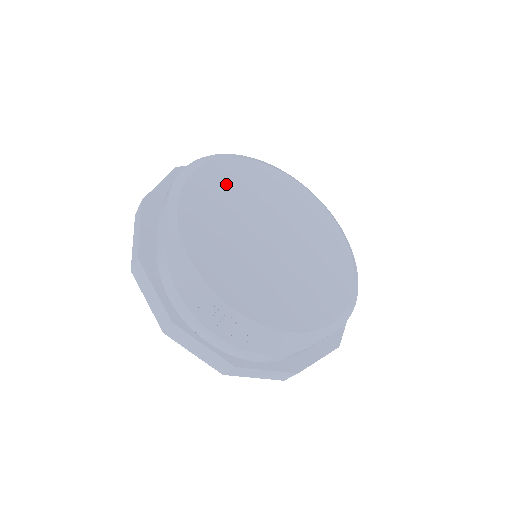
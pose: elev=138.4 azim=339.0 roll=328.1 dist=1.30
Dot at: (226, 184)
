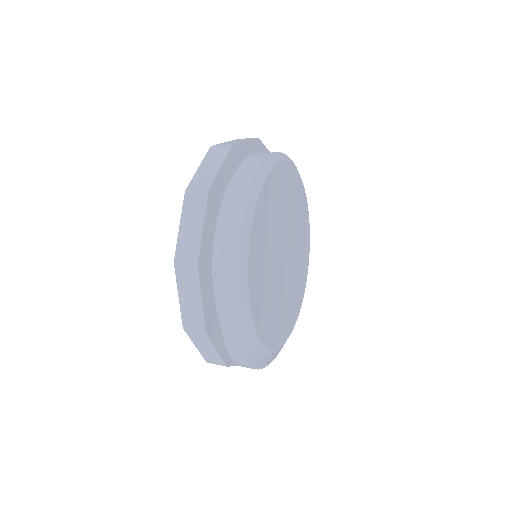
Dot at: (266, 222)
